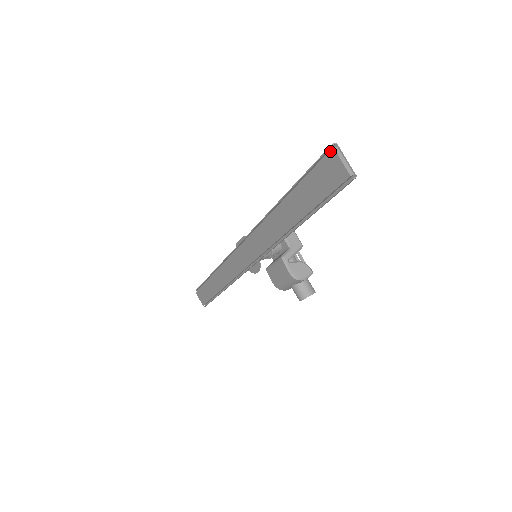
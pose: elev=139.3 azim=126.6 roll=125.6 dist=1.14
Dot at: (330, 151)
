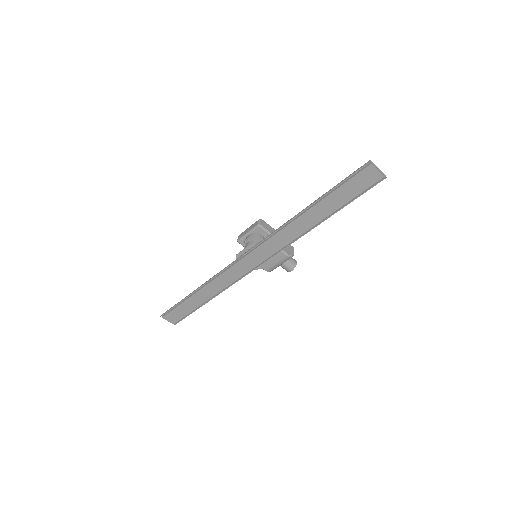
Dot at: (368, 166)
